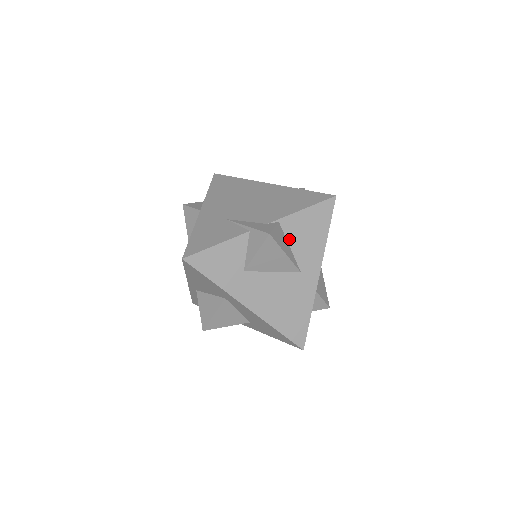
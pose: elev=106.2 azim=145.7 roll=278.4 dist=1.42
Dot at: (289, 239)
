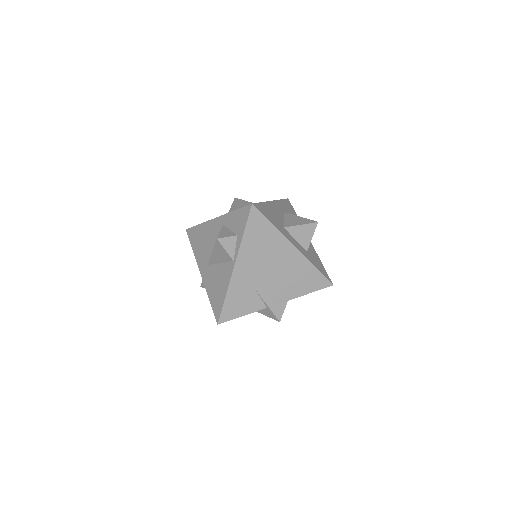
Dot at: occluded
